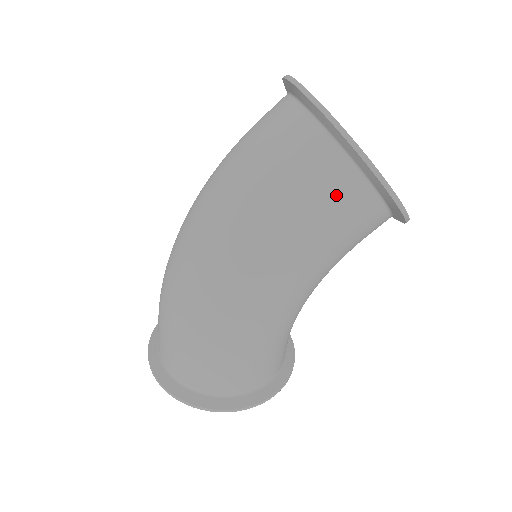
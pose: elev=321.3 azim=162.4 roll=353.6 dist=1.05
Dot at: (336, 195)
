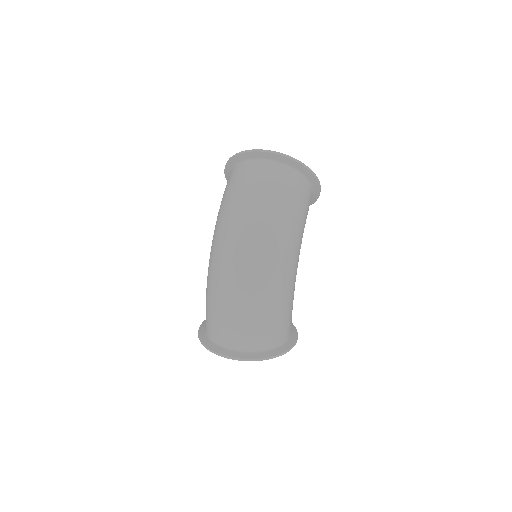
Dot at: (305, 194)
